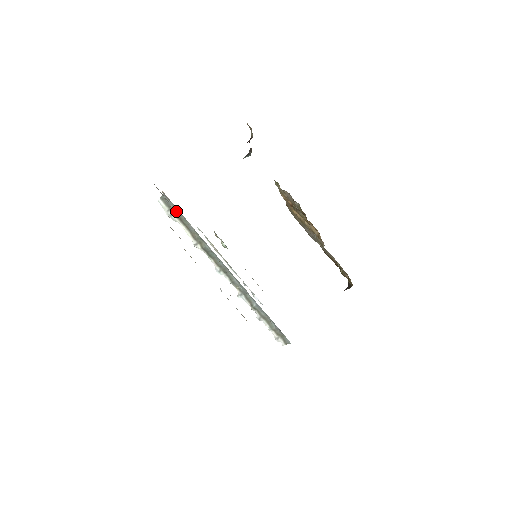
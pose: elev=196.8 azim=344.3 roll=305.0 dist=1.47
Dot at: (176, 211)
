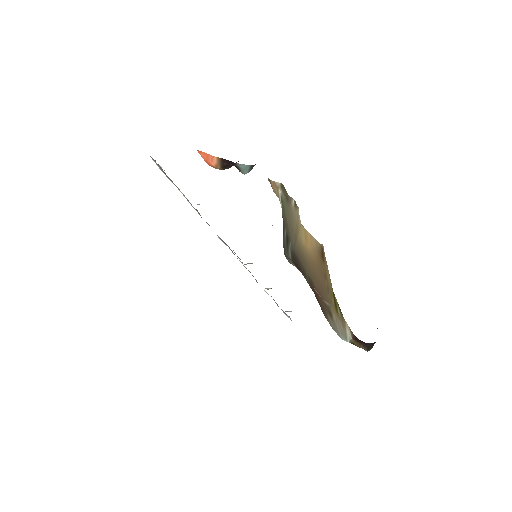
Dot at: occluded
